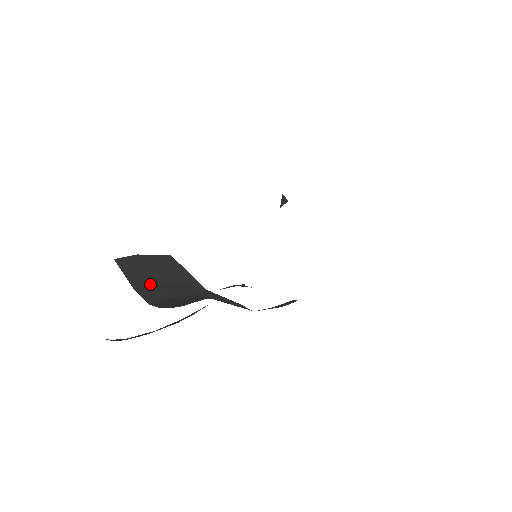
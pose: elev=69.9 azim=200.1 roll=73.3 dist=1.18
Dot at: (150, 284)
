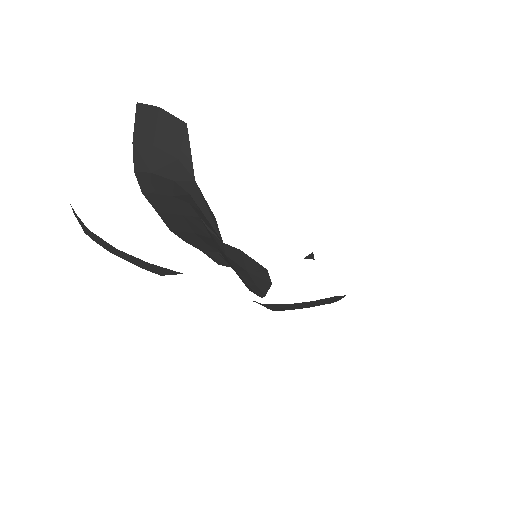
Dot at: (150, 144)
